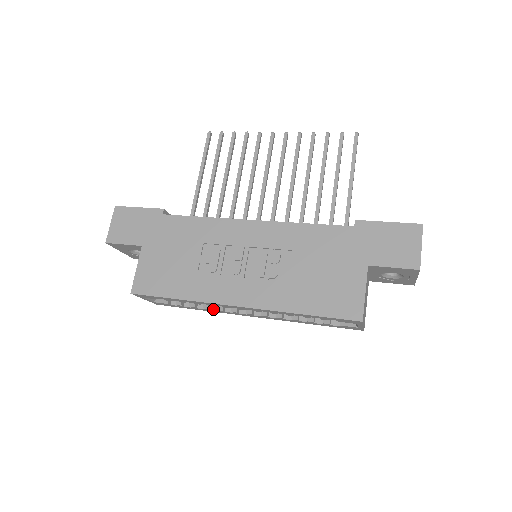
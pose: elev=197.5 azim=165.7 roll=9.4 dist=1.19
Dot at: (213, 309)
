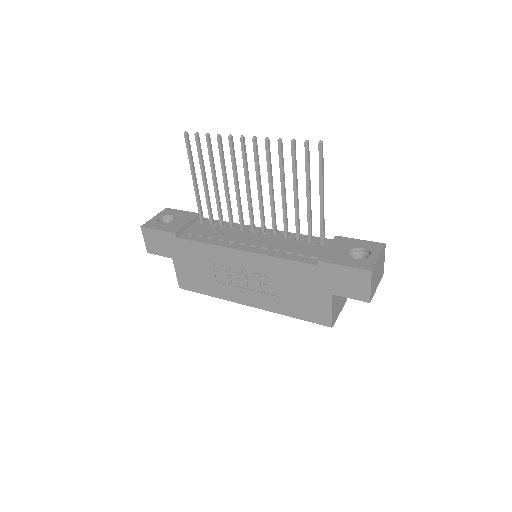
Dot at: occluded
